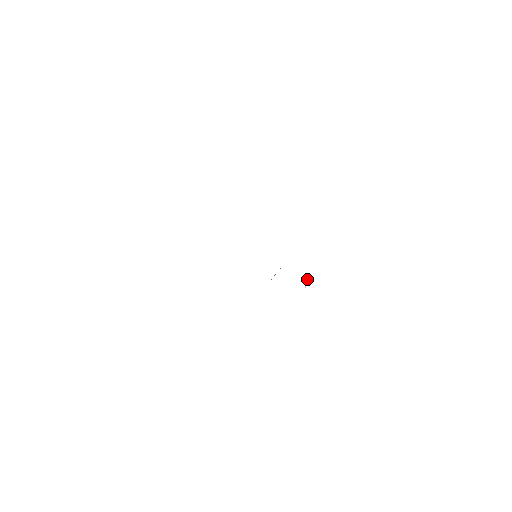
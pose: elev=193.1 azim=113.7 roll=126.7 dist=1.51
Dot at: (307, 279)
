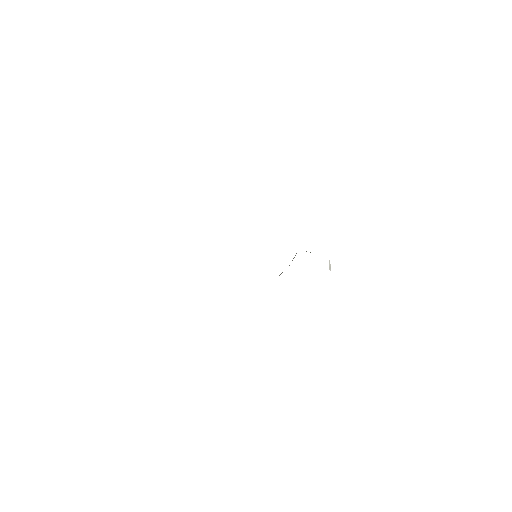
Dot at: (330, 265)
